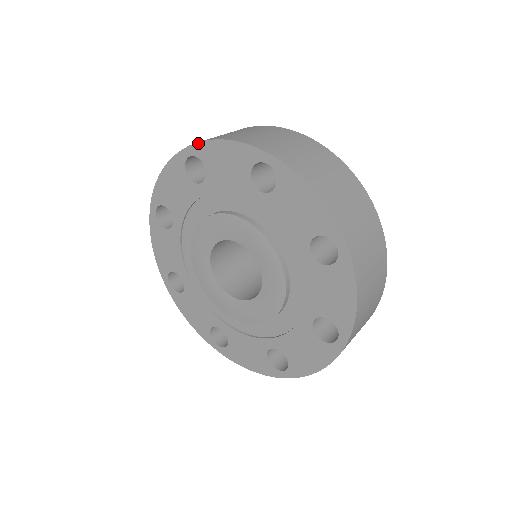
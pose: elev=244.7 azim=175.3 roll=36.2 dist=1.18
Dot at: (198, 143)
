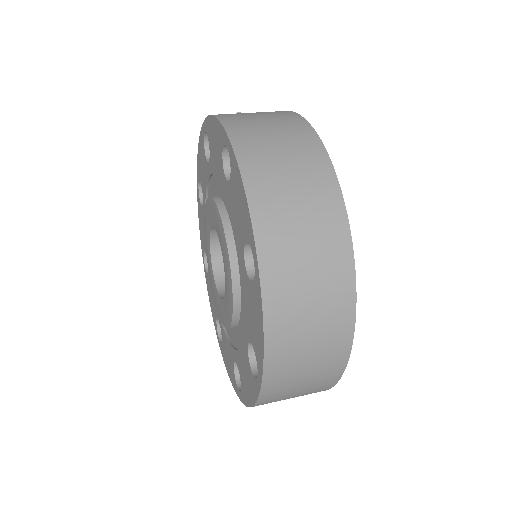
Dot at: (233, 152)
